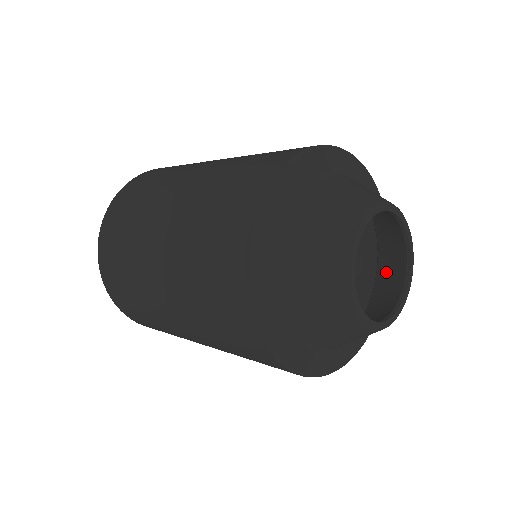
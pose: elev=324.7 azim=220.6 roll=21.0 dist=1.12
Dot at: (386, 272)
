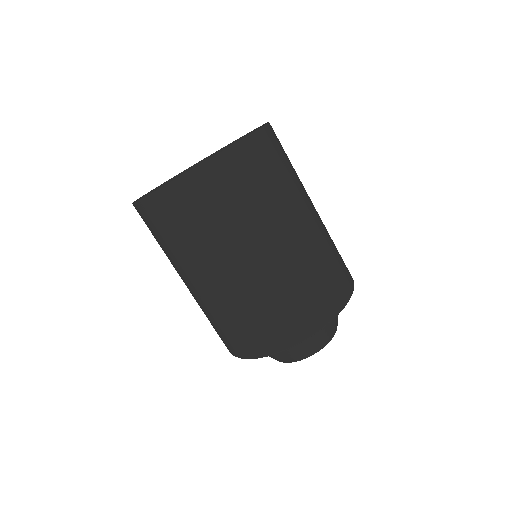
Dot at: occluded
